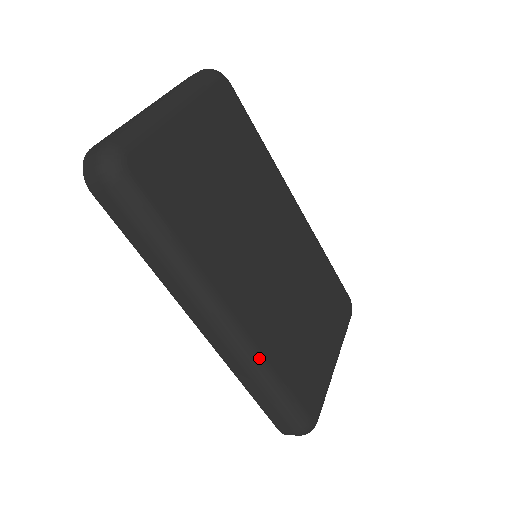
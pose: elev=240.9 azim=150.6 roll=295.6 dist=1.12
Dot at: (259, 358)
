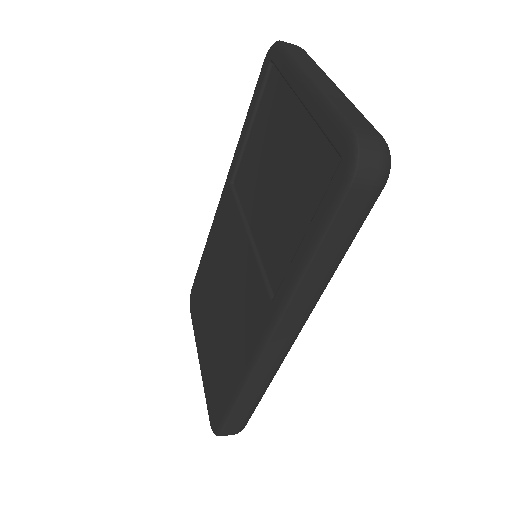
Dot at: occluded
